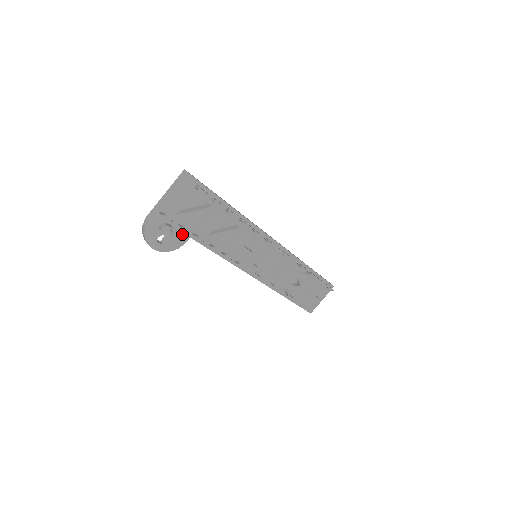
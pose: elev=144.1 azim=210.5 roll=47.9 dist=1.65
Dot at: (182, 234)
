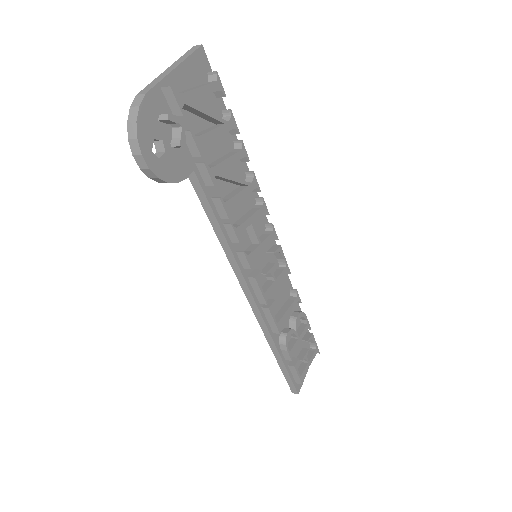
Dot at: (185, 156)
